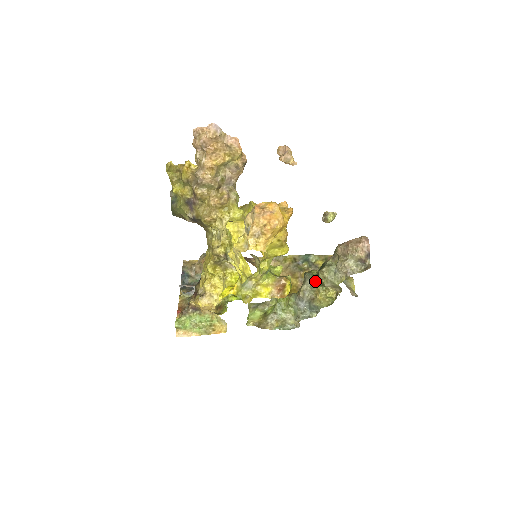
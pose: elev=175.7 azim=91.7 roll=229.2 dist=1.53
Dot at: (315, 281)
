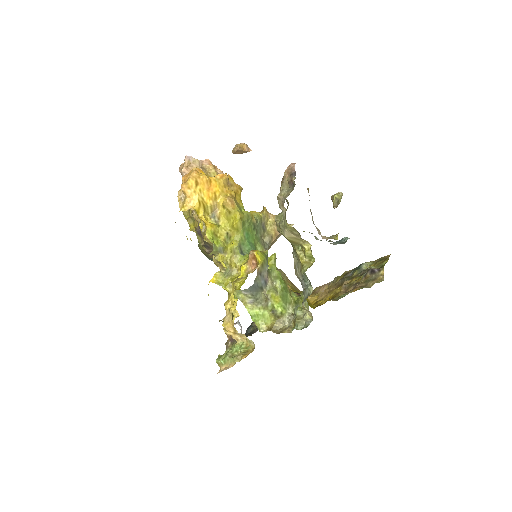
Dot at: (292, 246)
